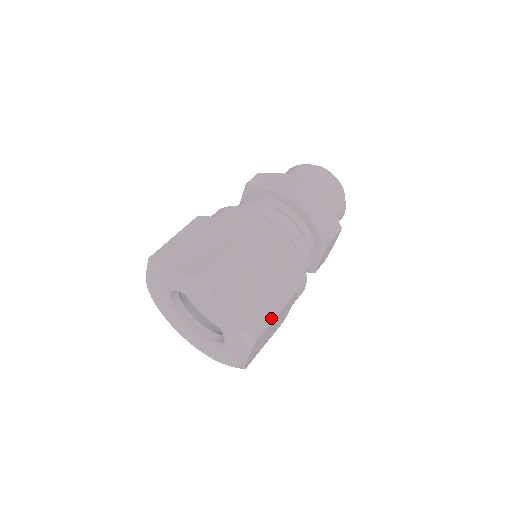
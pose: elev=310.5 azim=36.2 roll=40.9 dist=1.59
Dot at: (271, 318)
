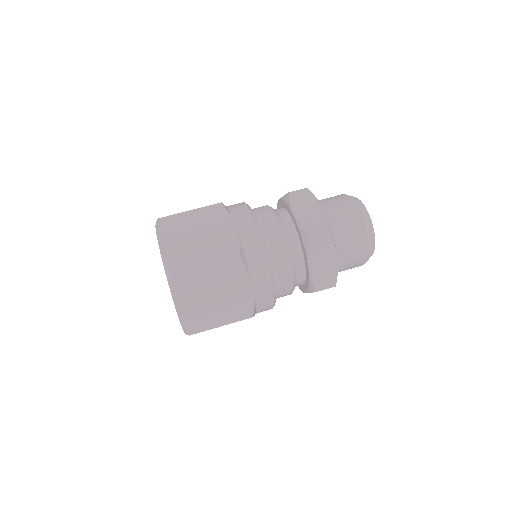
Dot at: (213, 326)
